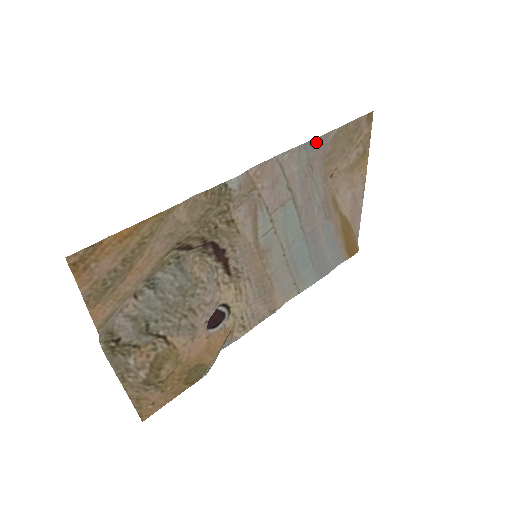
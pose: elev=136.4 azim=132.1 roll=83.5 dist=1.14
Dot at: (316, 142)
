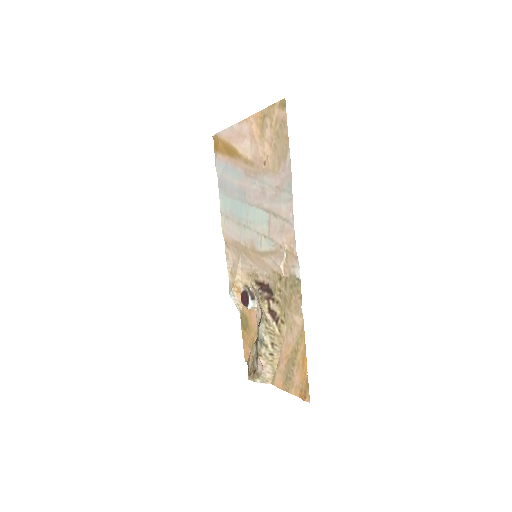
Dot at: (289, 179)
